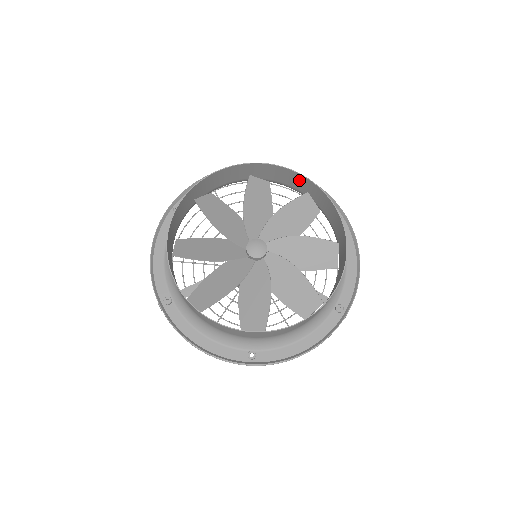
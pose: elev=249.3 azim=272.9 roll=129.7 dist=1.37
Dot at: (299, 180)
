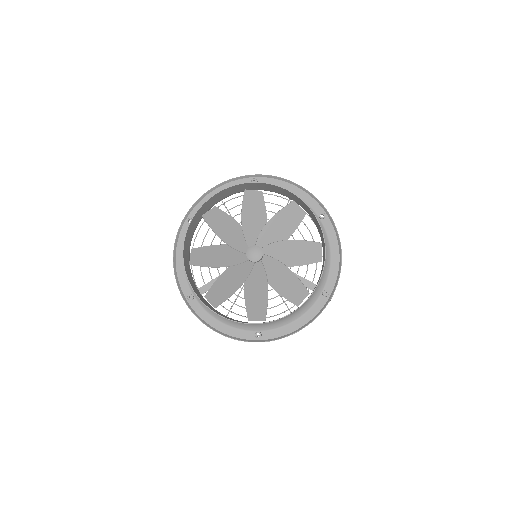
Dot at: (285, 192)
